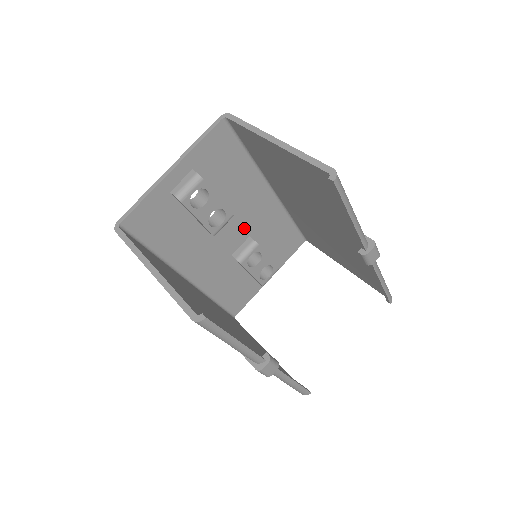
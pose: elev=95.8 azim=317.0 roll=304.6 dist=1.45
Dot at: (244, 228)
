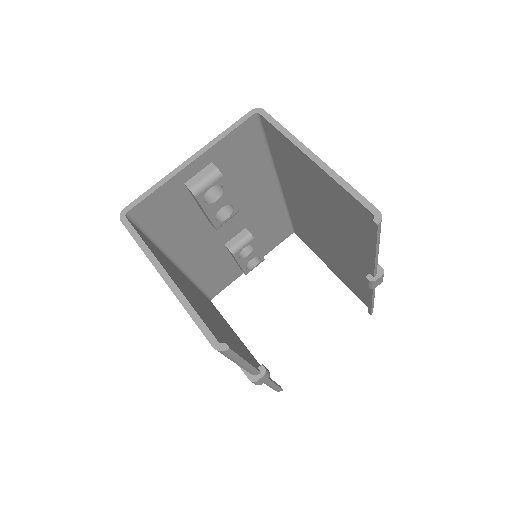
Dot at: (243, 220)
